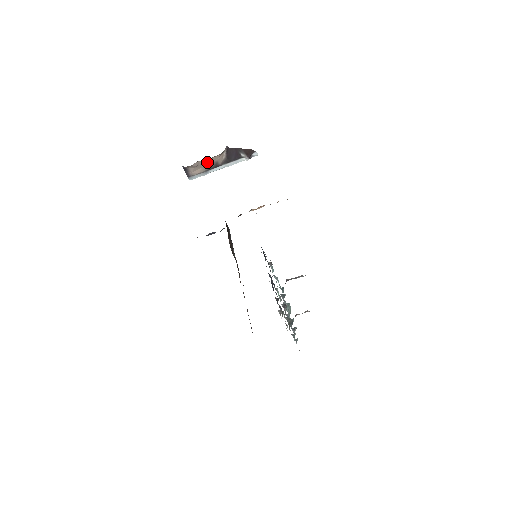
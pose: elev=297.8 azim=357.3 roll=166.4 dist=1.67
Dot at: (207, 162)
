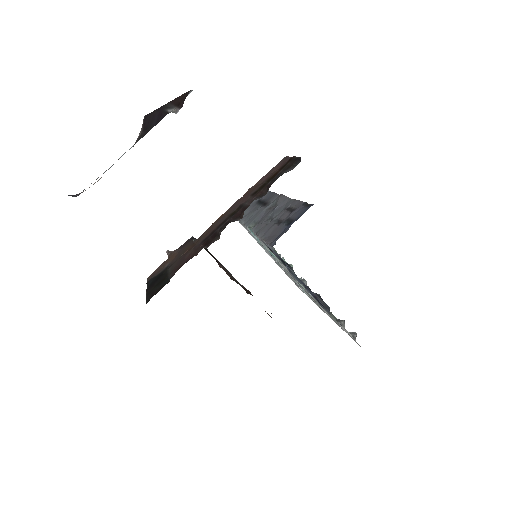
Dot at: occluded
